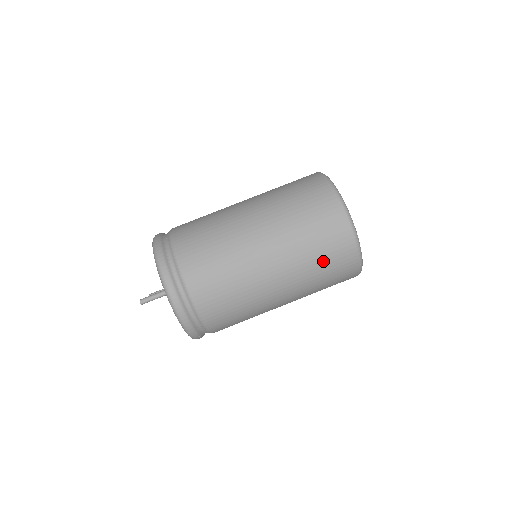
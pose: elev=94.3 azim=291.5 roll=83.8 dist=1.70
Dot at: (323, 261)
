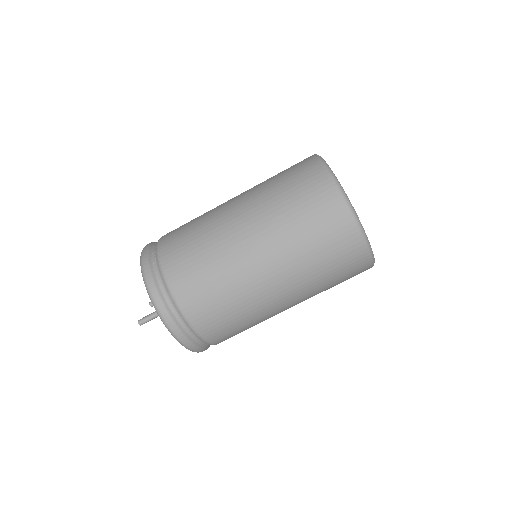
Dot at: (329, 268)
